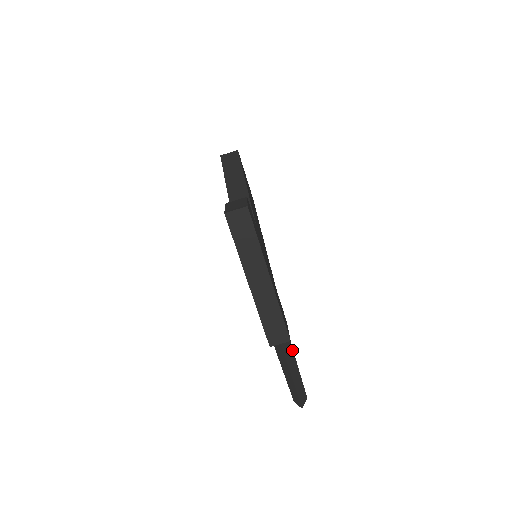
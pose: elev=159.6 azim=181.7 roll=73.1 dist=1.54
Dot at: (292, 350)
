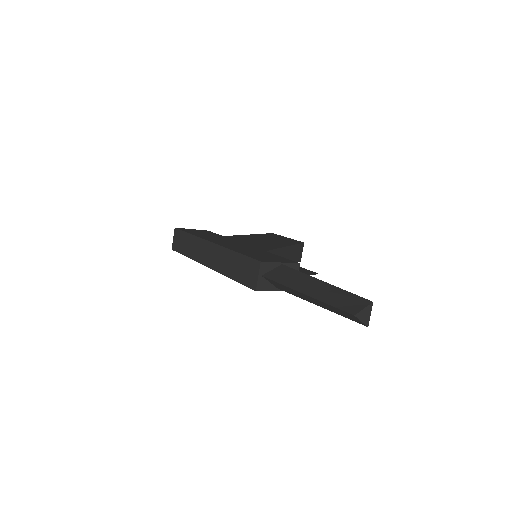
Dot at: (300, 273)
